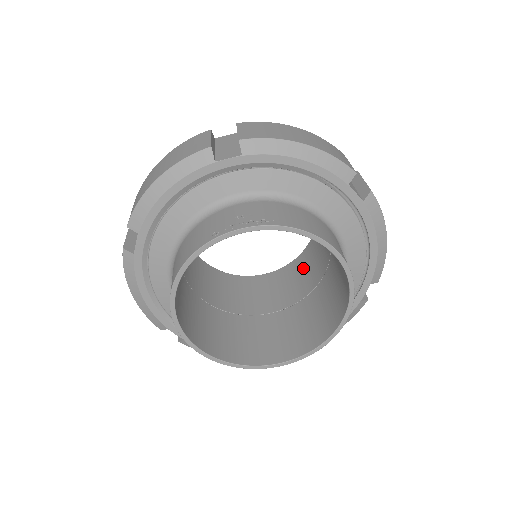
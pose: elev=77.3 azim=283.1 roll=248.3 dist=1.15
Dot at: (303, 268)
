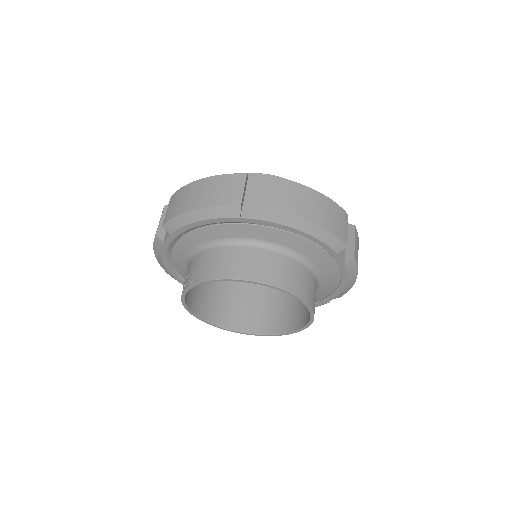
Dot at: occluded
